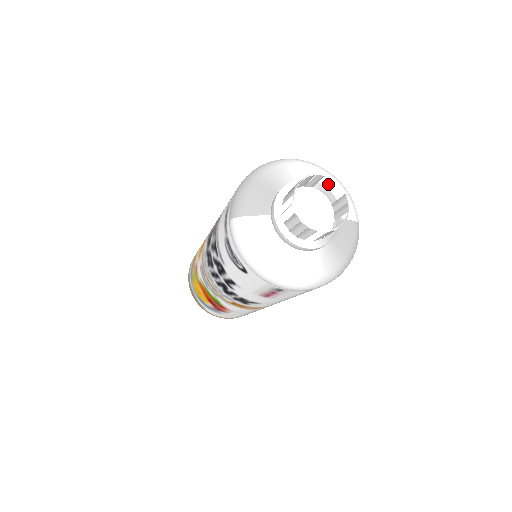
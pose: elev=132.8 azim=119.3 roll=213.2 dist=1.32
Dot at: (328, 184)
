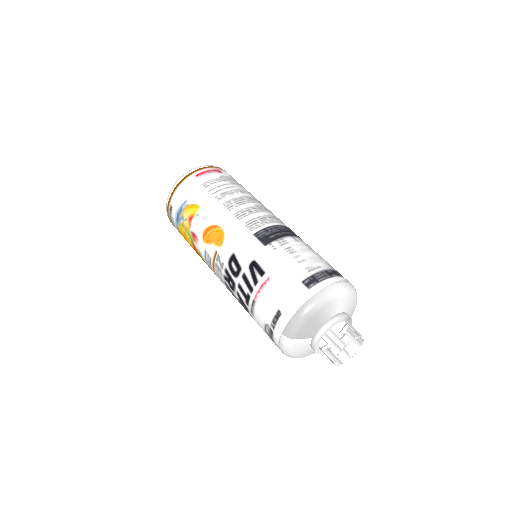
Dot at: (351, 304)
